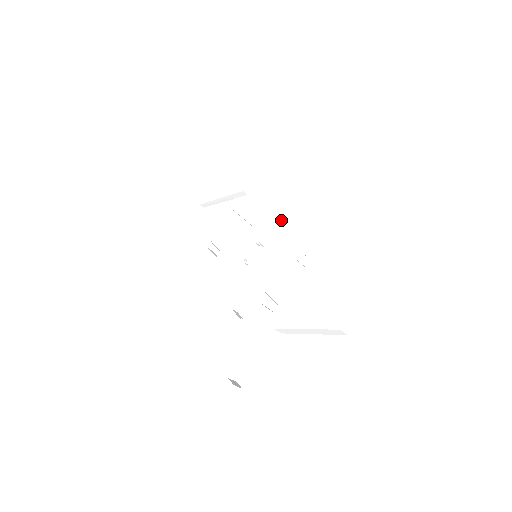
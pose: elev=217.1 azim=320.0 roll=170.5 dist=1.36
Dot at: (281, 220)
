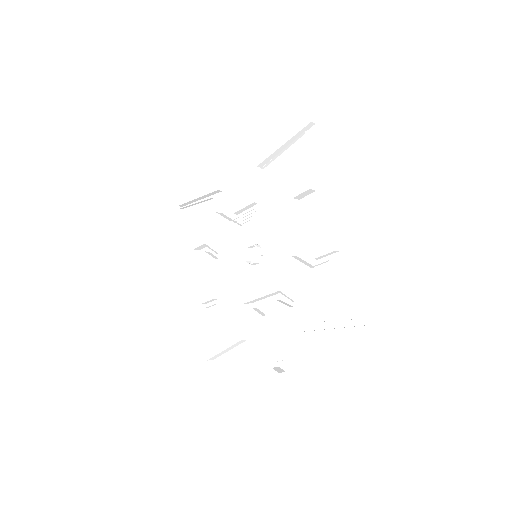
Dot at: (268, 219)
